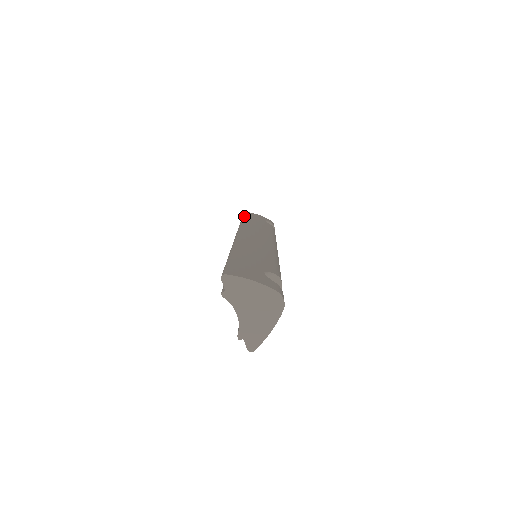
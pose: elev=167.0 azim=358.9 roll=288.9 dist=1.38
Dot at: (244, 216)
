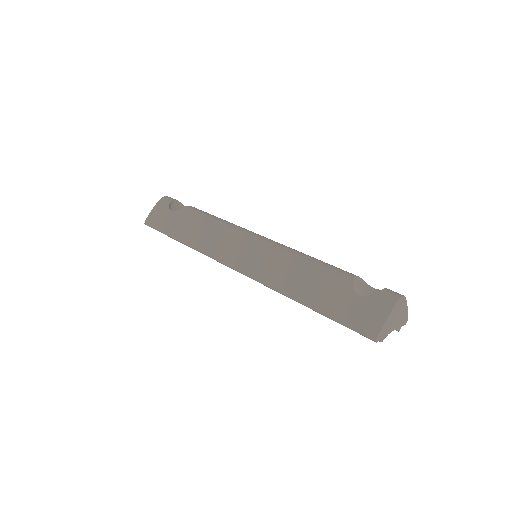
Dot at: (166, 233)
